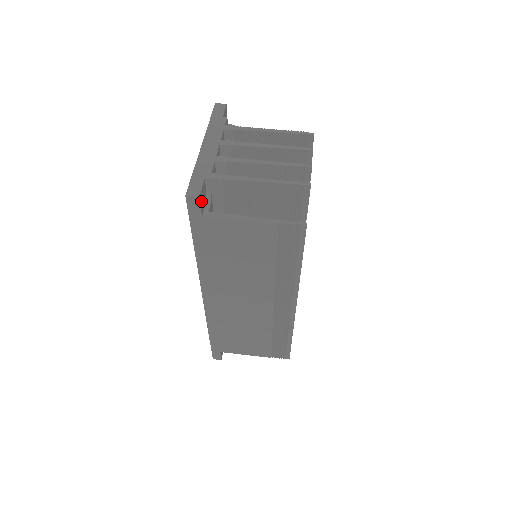
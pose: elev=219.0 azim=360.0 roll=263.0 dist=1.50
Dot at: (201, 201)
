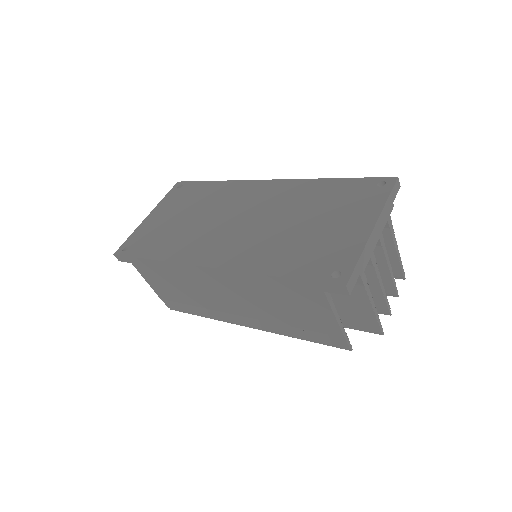
Dot at: occluded
